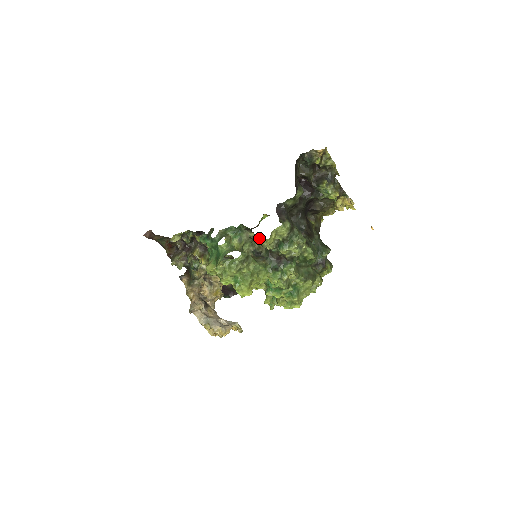
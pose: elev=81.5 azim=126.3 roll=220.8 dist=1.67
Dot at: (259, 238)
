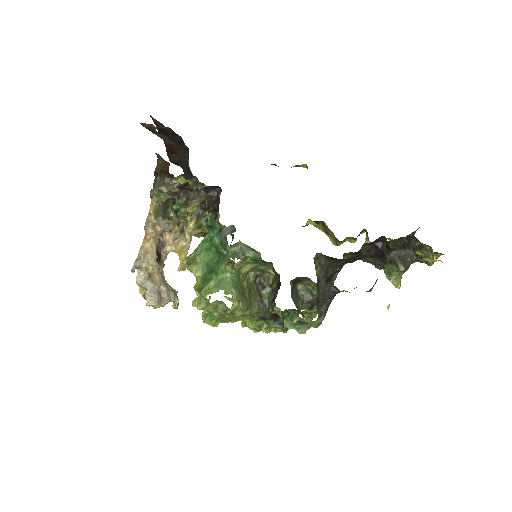
Dot at: (276, 311)
